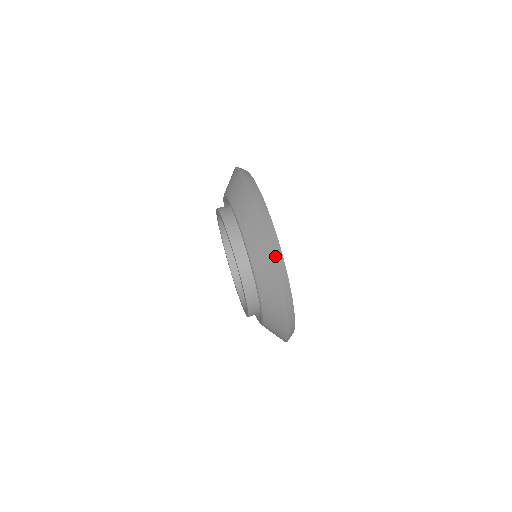
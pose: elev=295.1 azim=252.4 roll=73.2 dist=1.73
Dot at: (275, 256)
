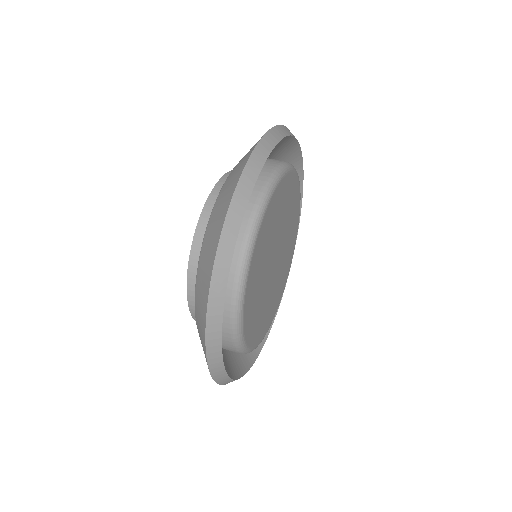
Dot at: (259, 141)
